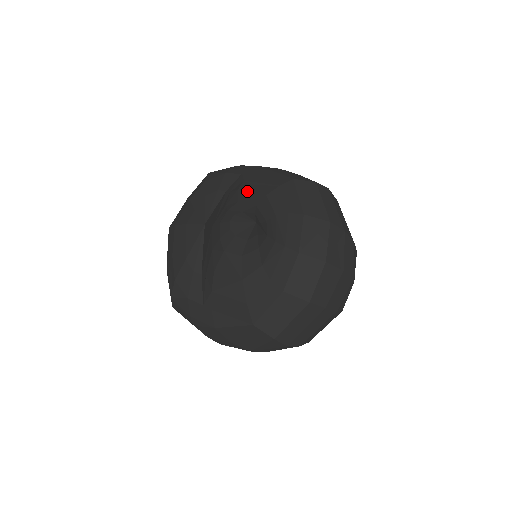
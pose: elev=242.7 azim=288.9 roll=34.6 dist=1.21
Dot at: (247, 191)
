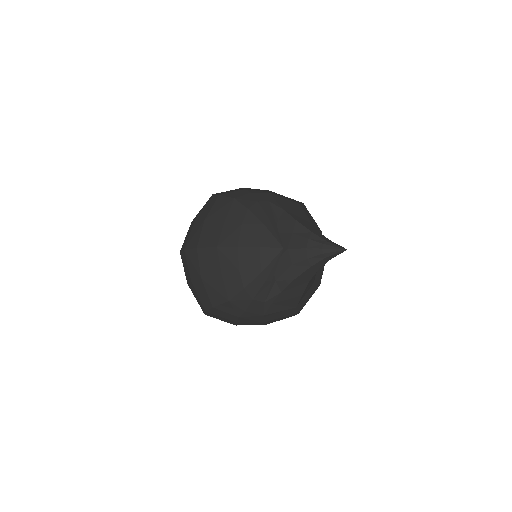
Dot at: (301, 221)
